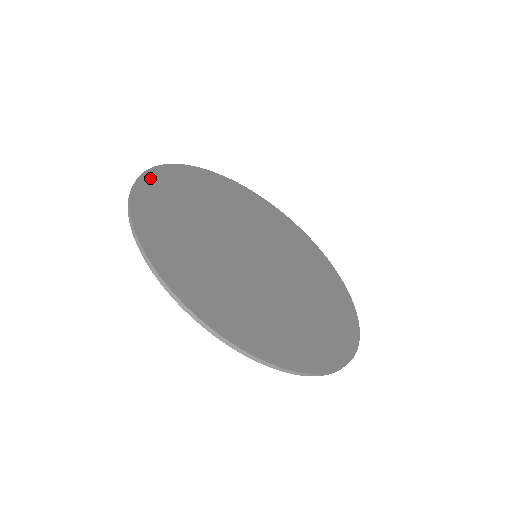
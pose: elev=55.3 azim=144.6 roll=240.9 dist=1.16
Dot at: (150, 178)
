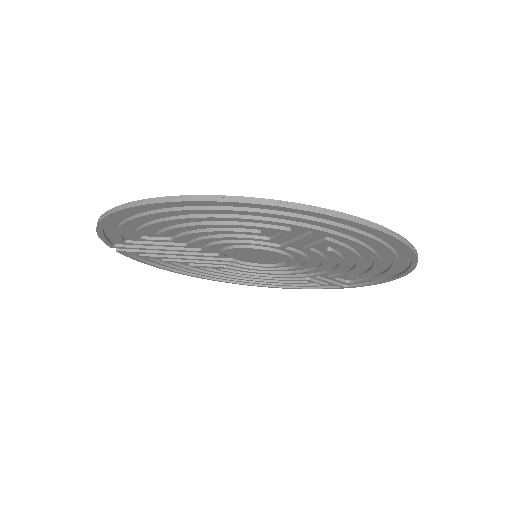
Dot at: (113, 218)
